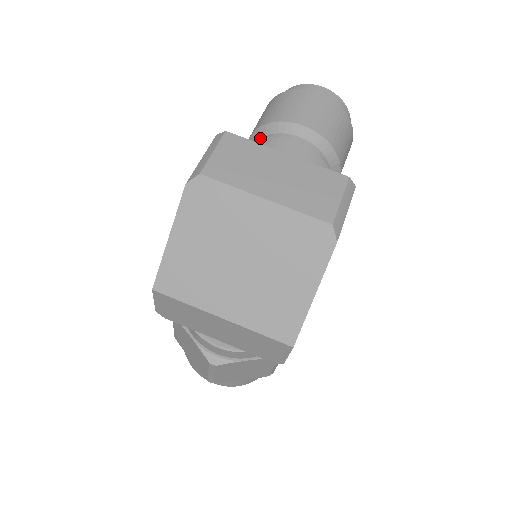
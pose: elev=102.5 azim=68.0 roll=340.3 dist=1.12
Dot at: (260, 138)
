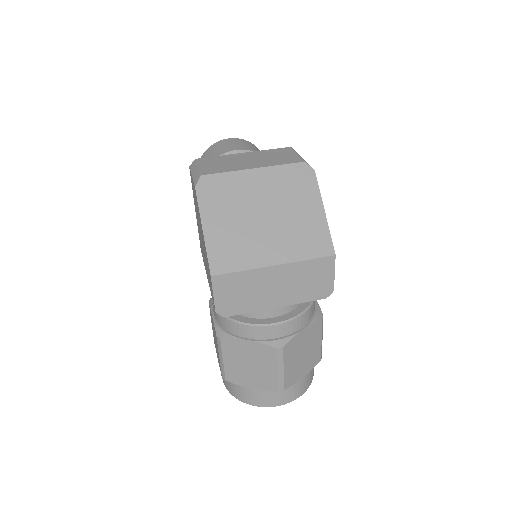
Dot at: occluded
